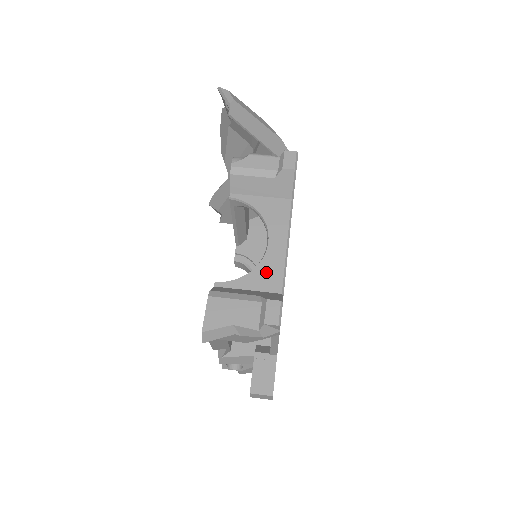
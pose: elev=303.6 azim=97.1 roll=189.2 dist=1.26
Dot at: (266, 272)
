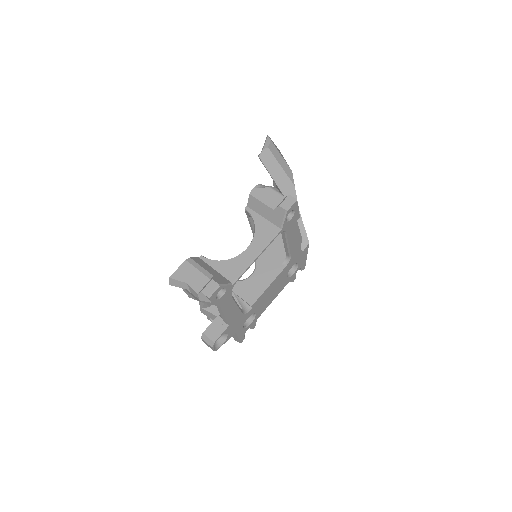
Dot at: (233, 265)
